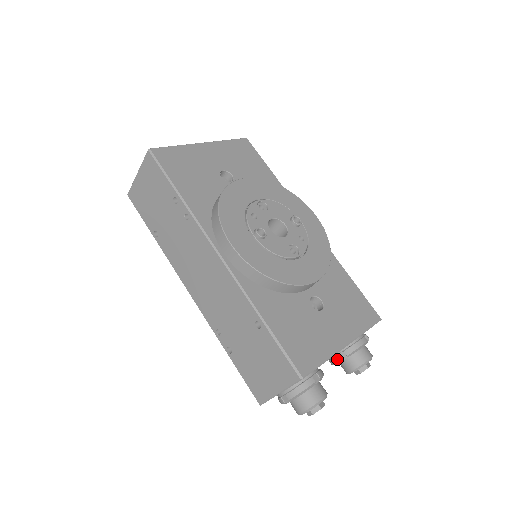
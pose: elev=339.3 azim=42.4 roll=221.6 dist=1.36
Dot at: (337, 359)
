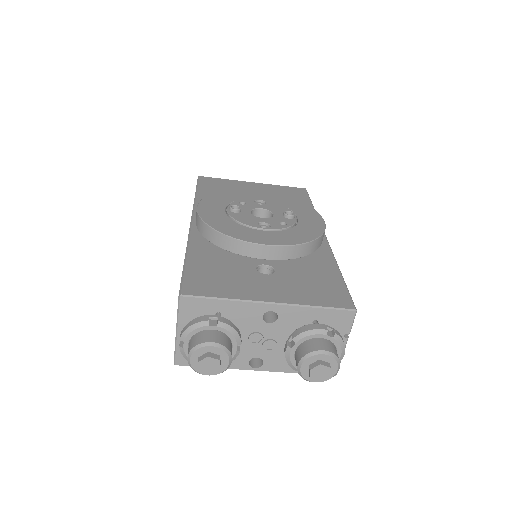
Dot at: (285, 347)
